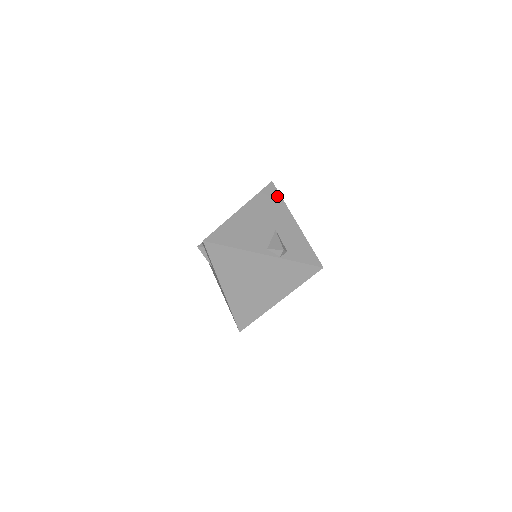
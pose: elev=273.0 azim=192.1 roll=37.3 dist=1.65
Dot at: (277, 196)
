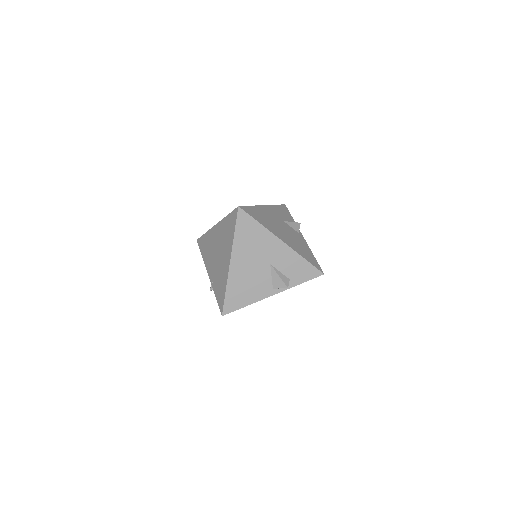
Dot at: (252, 223)
